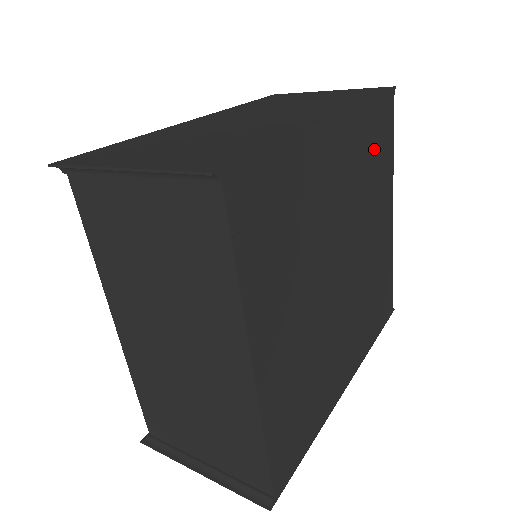
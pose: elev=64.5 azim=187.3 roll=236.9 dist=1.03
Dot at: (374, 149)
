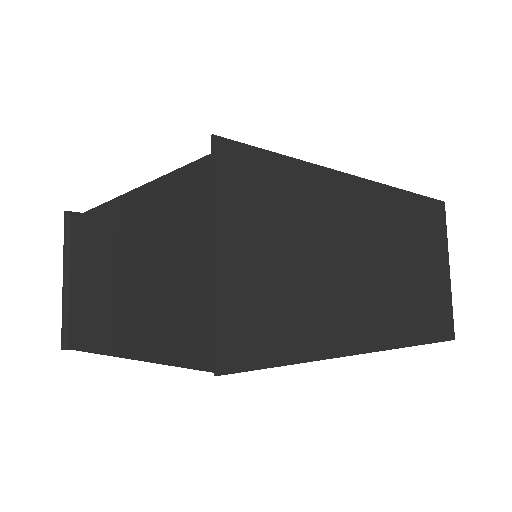
Dot at: occluded
